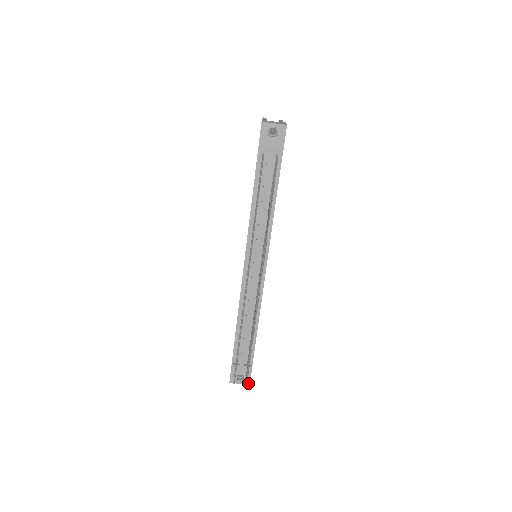
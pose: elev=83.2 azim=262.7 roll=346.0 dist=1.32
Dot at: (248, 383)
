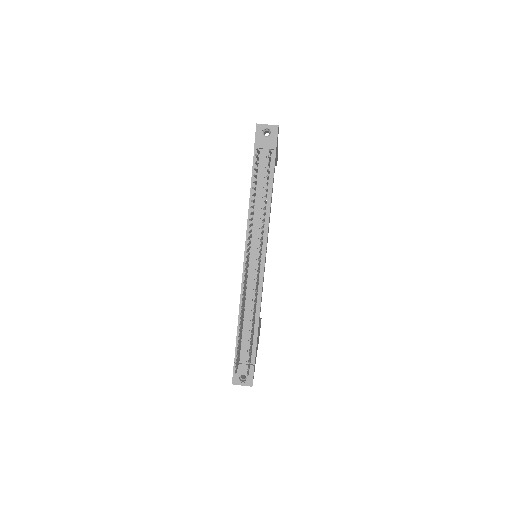
Dot at: (251, 384)
